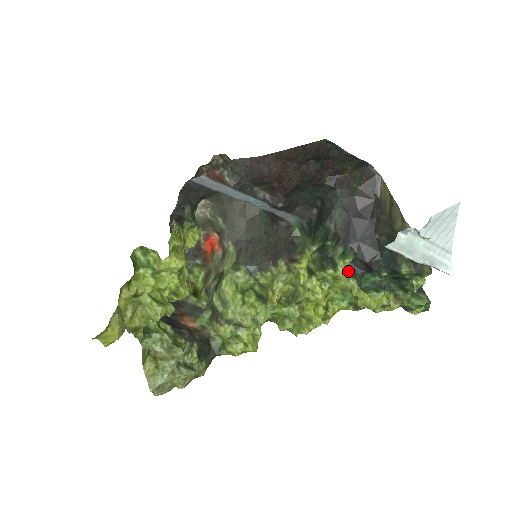
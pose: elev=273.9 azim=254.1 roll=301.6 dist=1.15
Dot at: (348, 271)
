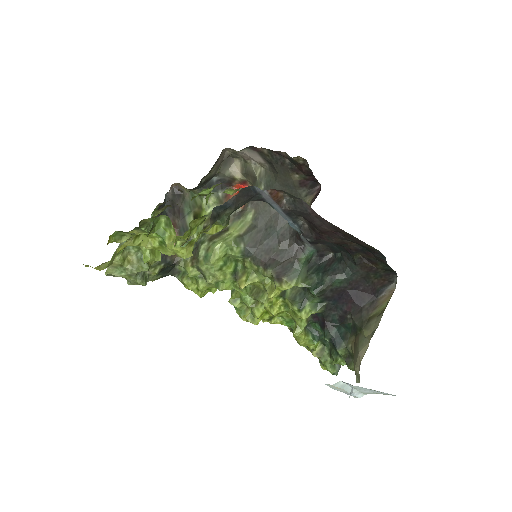
Dot at: occluded
